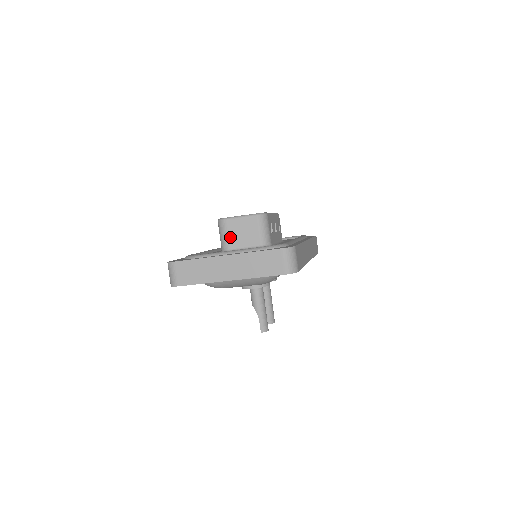
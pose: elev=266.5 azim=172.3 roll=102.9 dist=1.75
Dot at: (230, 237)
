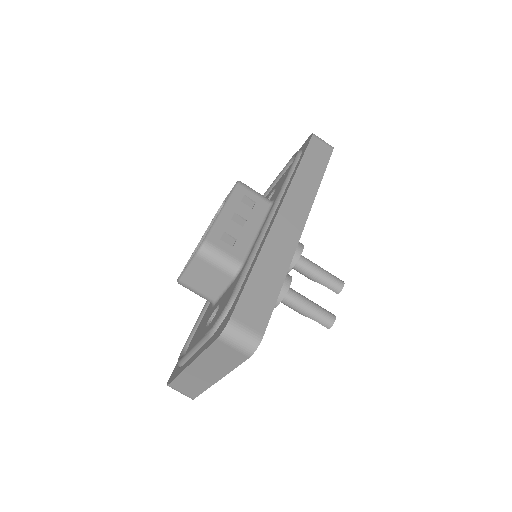
Dot at: (201, 292)
